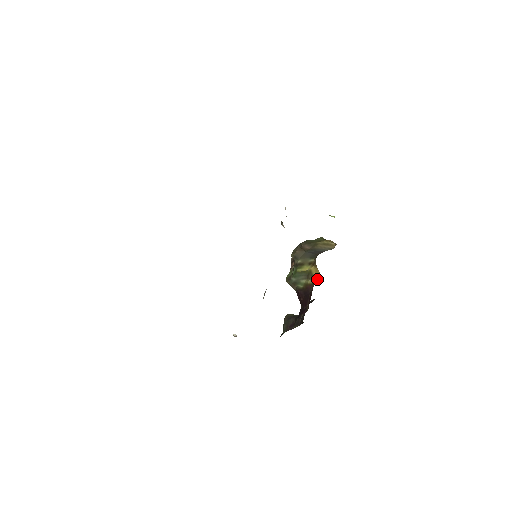
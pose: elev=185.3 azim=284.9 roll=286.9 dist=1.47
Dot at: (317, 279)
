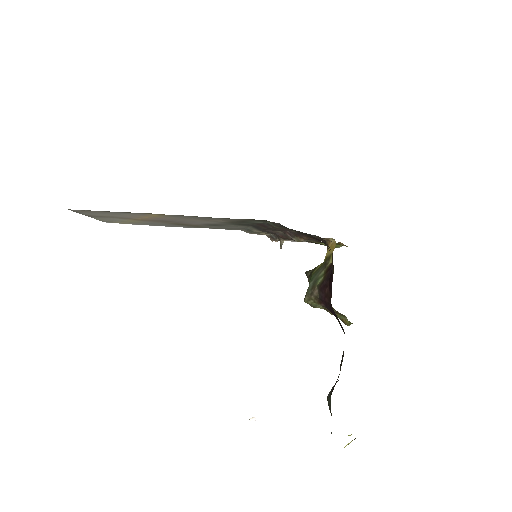
Dot at: (334, 247)
